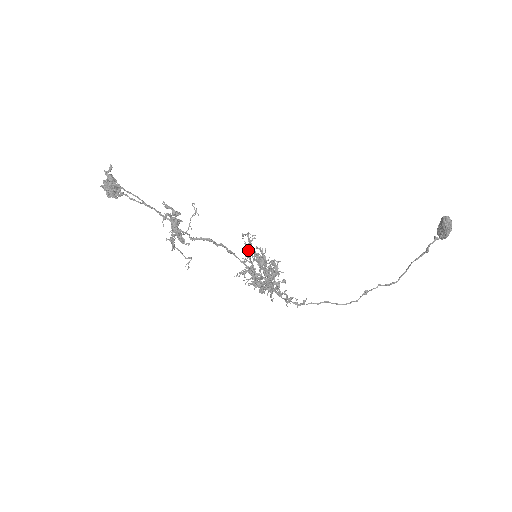
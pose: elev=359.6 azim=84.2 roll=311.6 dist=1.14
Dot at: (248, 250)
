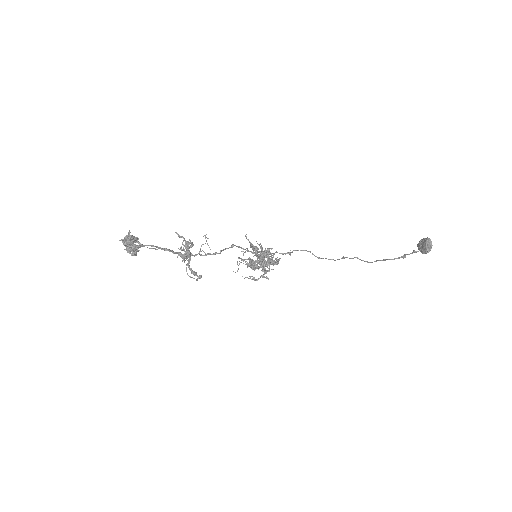
Dot at: (250, 262)
